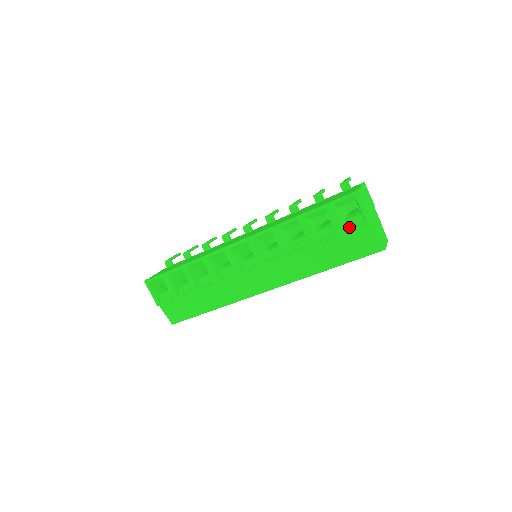
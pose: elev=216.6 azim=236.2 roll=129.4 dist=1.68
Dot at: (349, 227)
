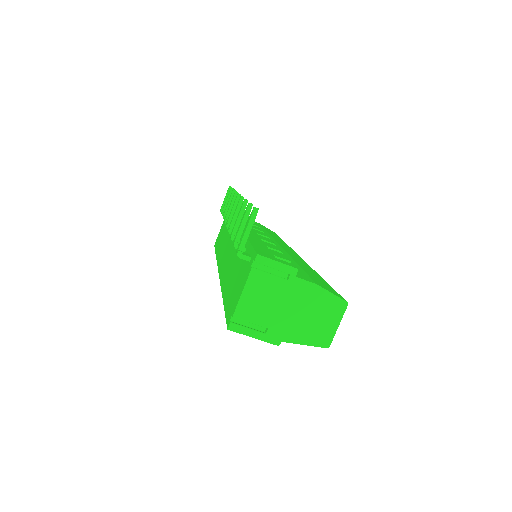
Dot at: occluded
